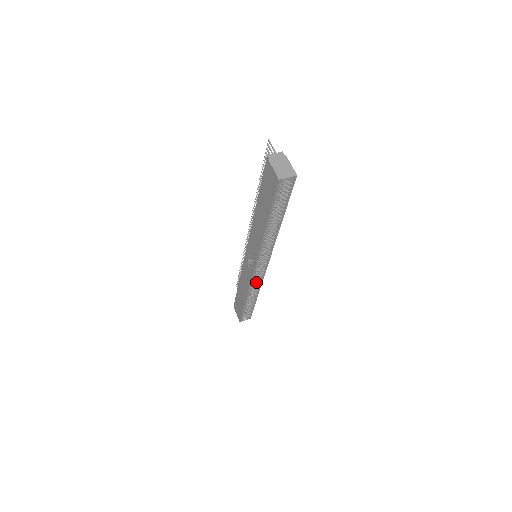
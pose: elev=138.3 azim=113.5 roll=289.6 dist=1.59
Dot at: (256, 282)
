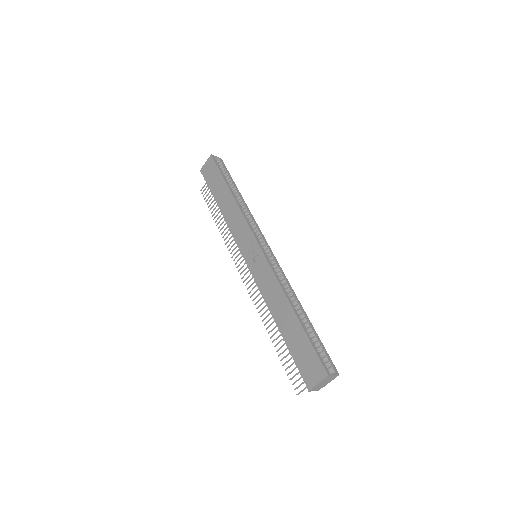
Dot at: (280, 279)
